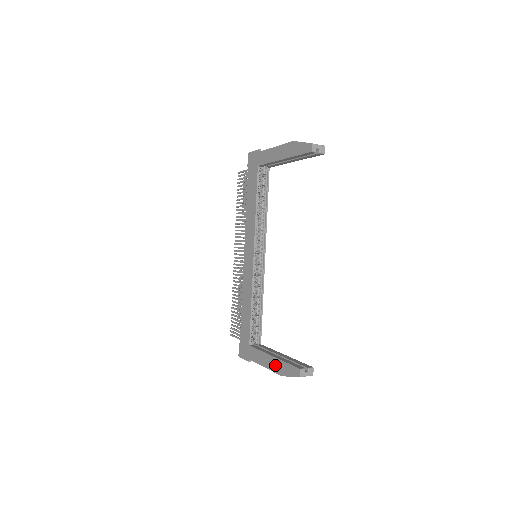
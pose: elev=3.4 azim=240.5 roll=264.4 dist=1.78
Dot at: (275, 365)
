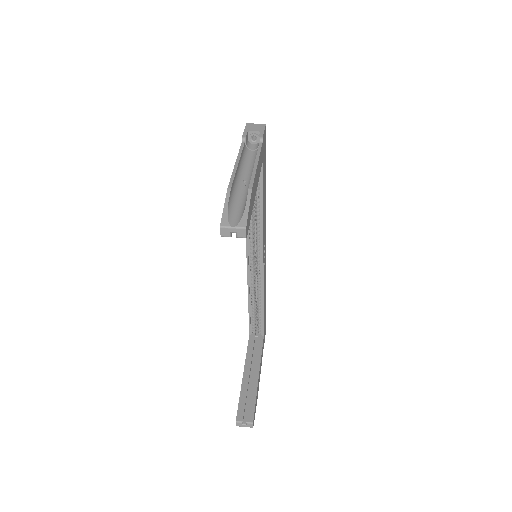
Dot at: occluded
